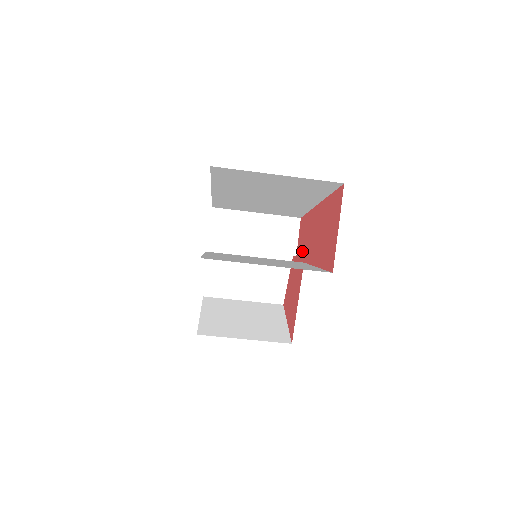
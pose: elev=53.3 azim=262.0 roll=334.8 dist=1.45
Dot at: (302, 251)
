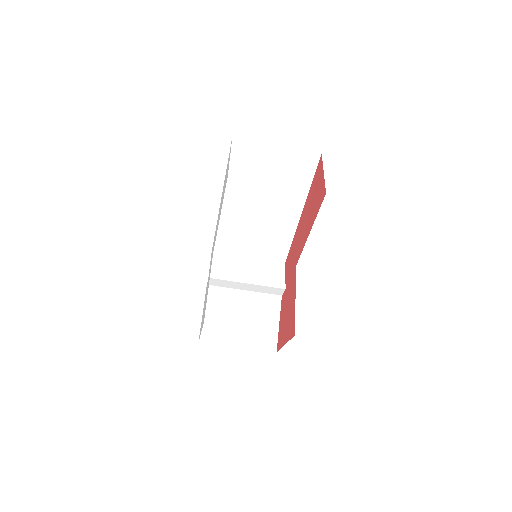
Dot at: (292, 268)
